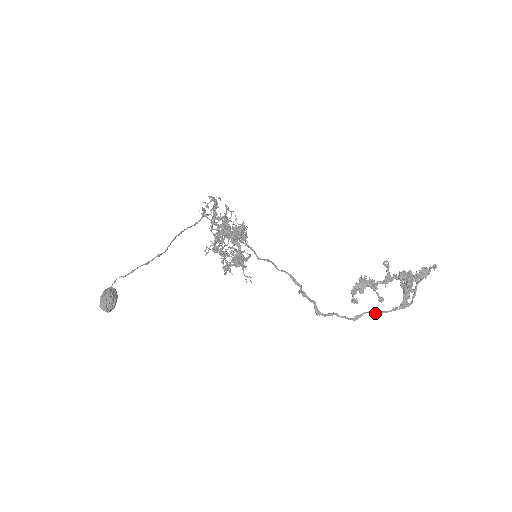
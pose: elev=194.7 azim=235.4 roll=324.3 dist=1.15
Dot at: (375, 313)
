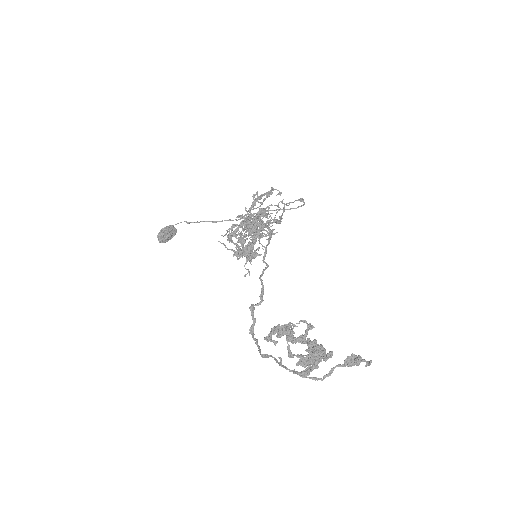
Dot at: (278, 363)
